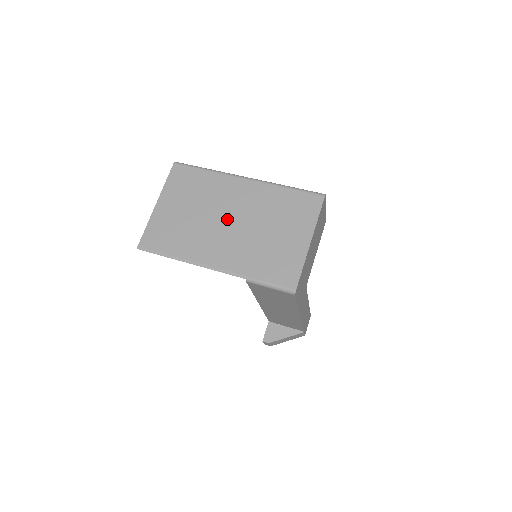
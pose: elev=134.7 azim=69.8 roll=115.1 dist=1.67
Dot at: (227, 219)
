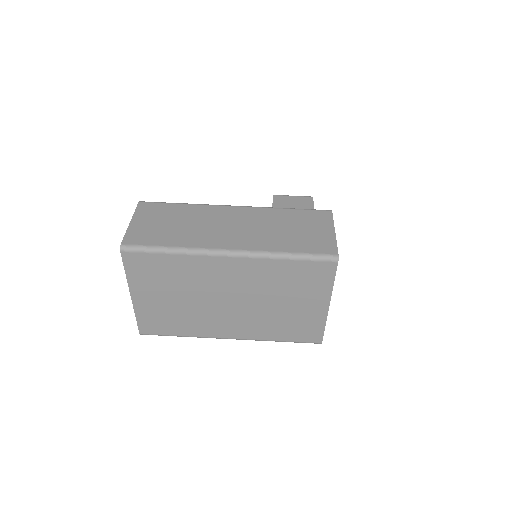
Dot at: (225, 300)
